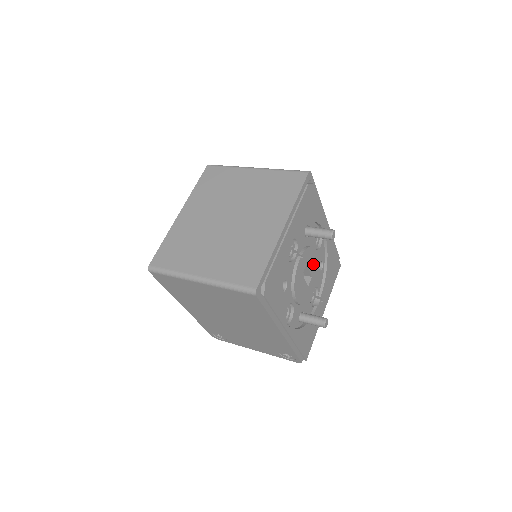
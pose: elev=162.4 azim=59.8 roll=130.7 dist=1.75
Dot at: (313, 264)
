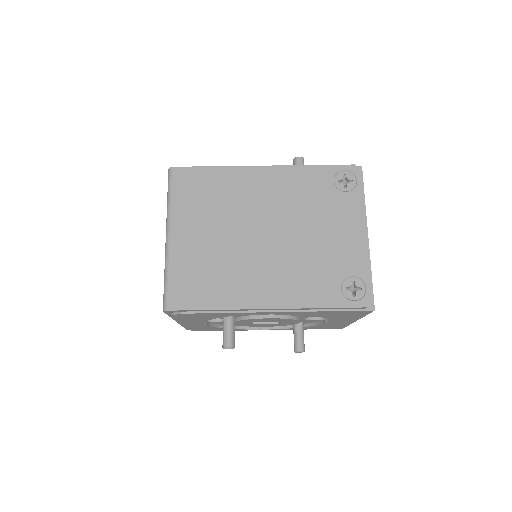
Dot at: (271, 320)
